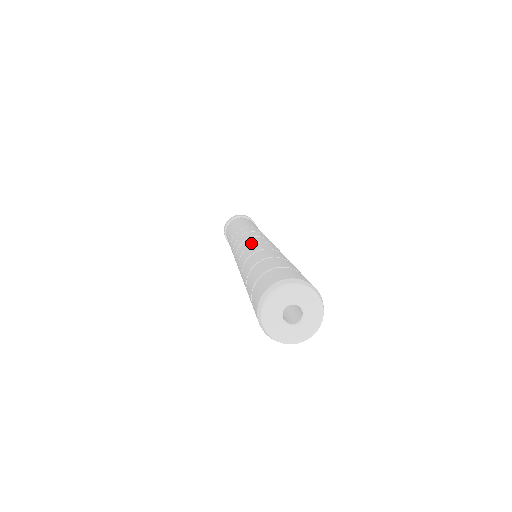
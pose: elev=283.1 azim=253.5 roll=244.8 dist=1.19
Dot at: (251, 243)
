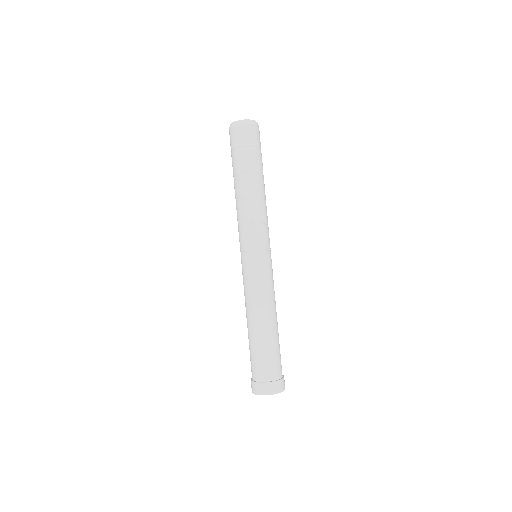
Dot at: occluded
